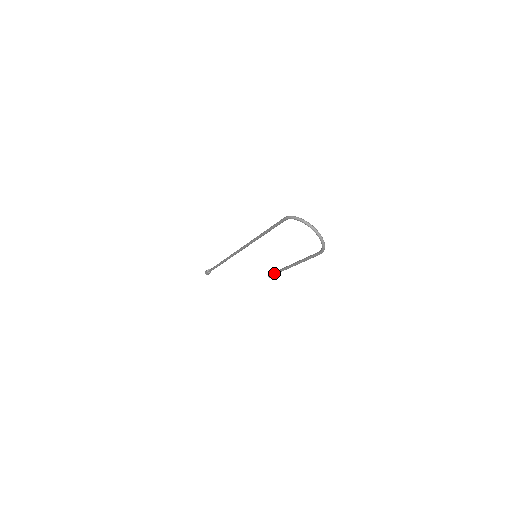
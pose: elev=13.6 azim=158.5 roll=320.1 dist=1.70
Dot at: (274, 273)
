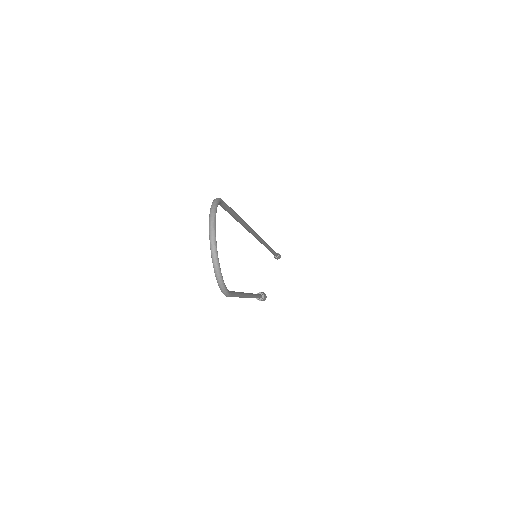
Dot at: occluded
